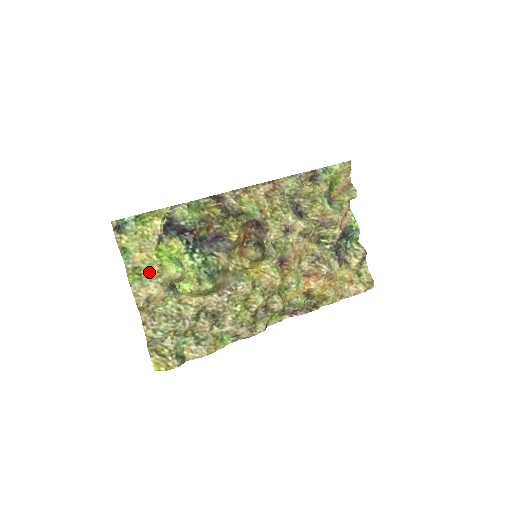
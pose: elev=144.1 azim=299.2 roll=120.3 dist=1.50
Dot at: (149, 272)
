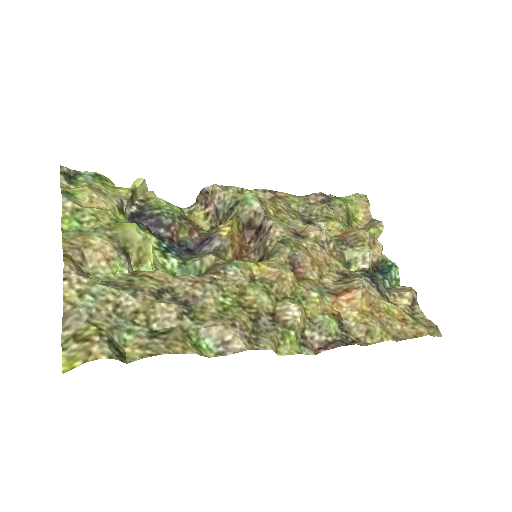
Dot at: (95, 222)
